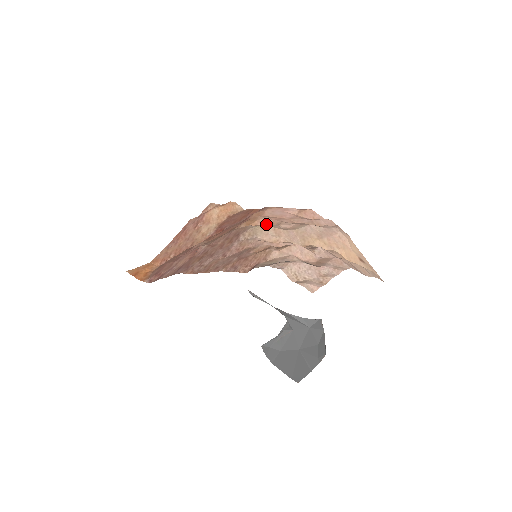
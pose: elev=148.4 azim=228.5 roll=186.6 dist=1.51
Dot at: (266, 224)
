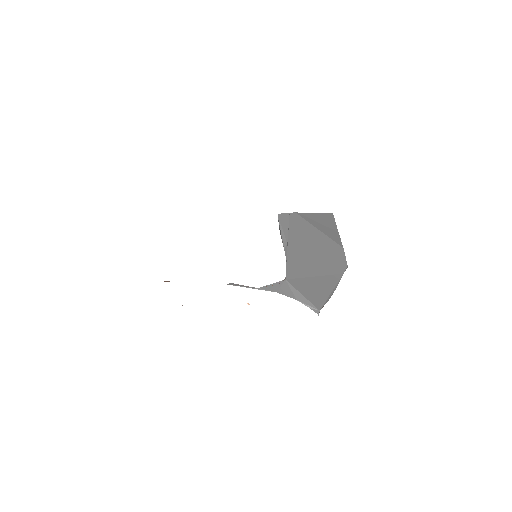
Dot at: occluded
